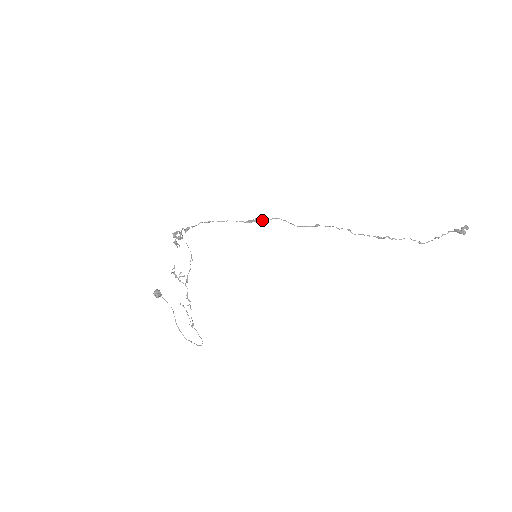
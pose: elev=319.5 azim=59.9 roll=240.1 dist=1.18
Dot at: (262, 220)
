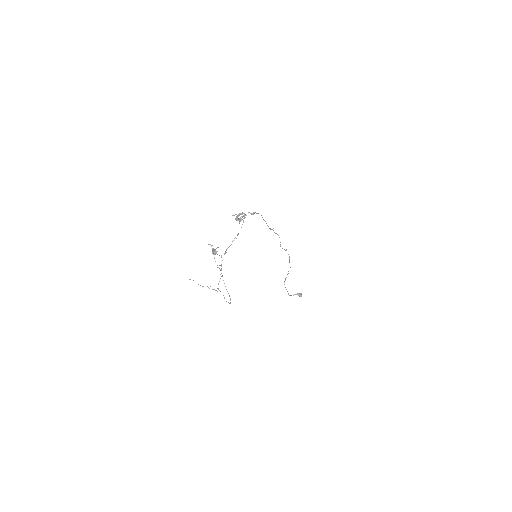
Dot at: occluded
